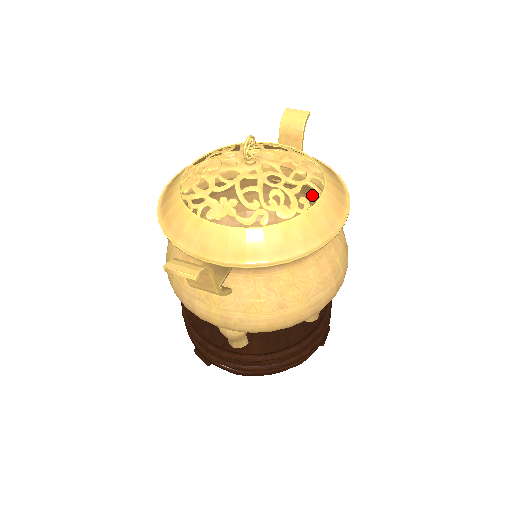
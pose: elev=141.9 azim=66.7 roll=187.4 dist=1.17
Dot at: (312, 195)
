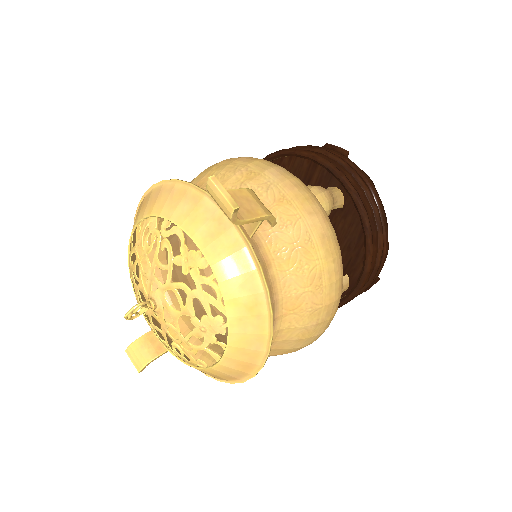
Dot at: (295, 247)
